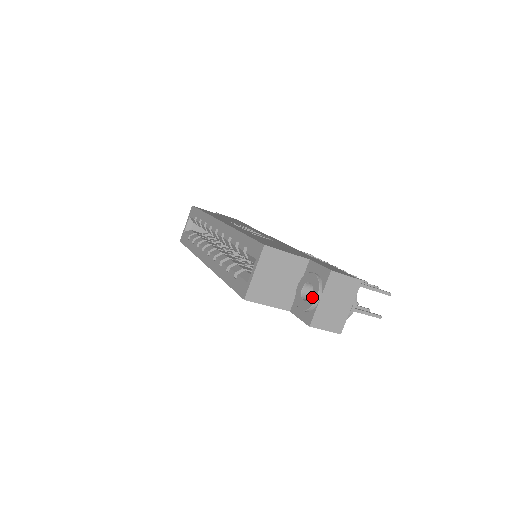
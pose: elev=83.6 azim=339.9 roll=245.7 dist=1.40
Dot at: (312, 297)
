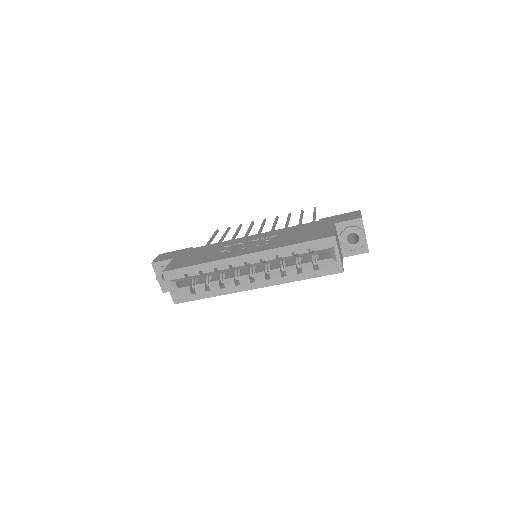
Dot at: (361, 238)
